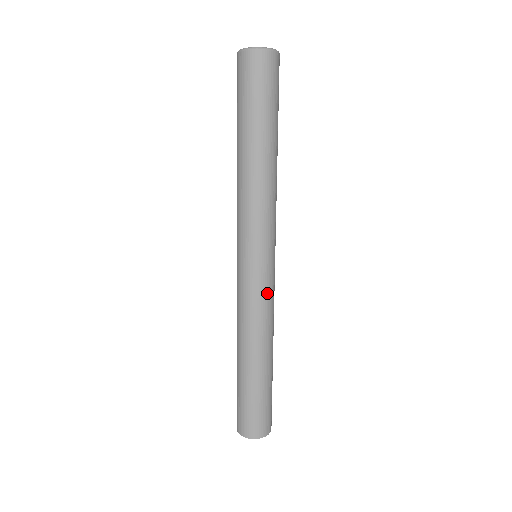
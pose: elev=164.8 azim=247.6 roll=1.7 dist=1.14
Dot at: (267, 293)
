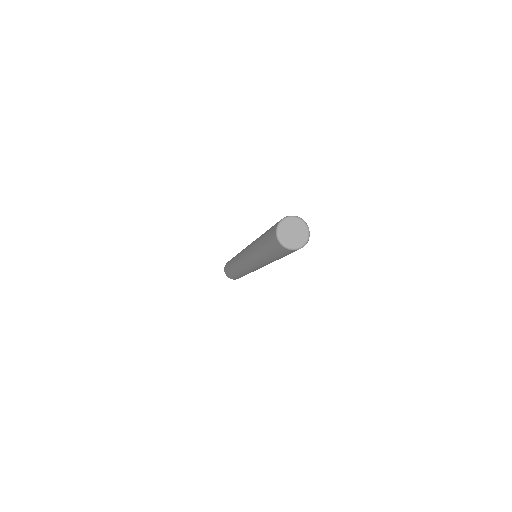
Dot at: occluded
